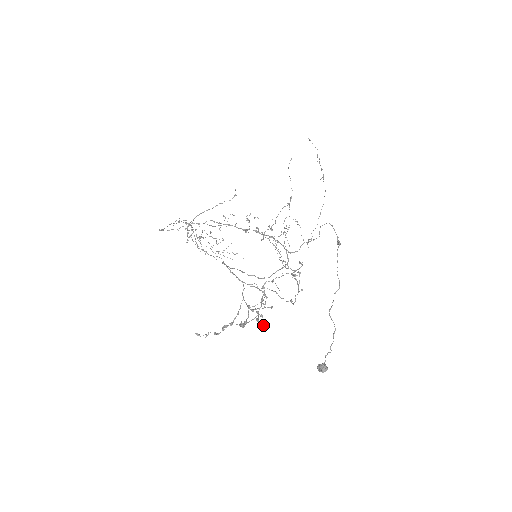
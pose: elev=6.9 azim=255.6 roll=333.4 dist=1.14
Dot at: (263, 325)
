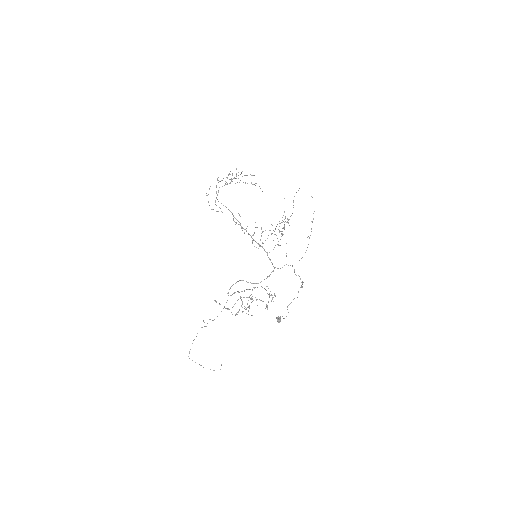
Dot at: (249, 308)
